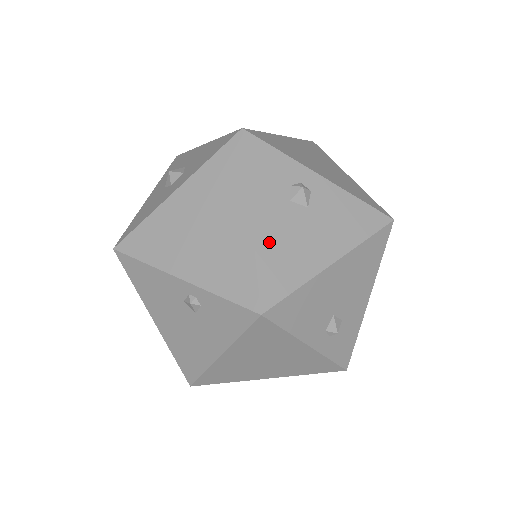
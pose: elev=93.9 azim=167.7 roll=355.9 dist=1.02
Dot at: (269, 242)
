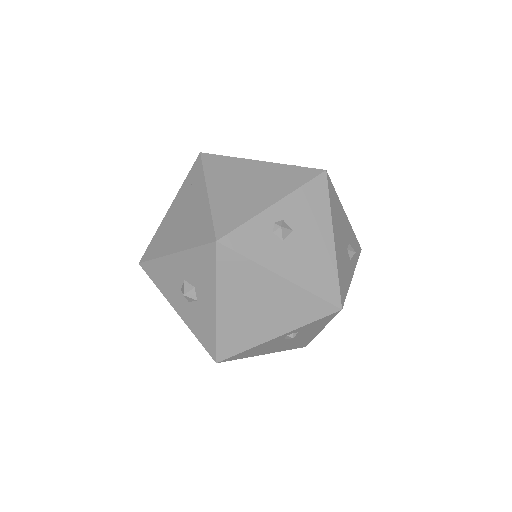
Dot at: (303, 275)
